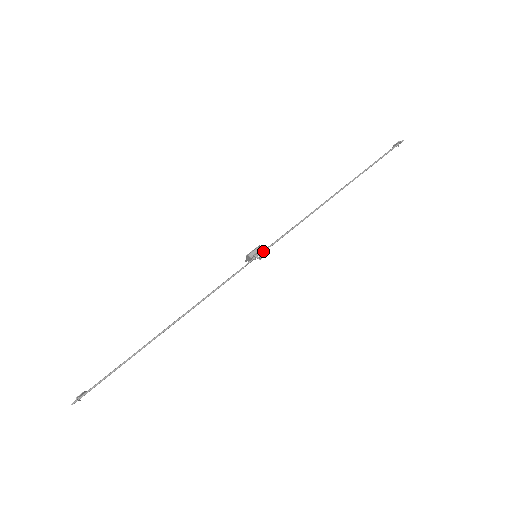
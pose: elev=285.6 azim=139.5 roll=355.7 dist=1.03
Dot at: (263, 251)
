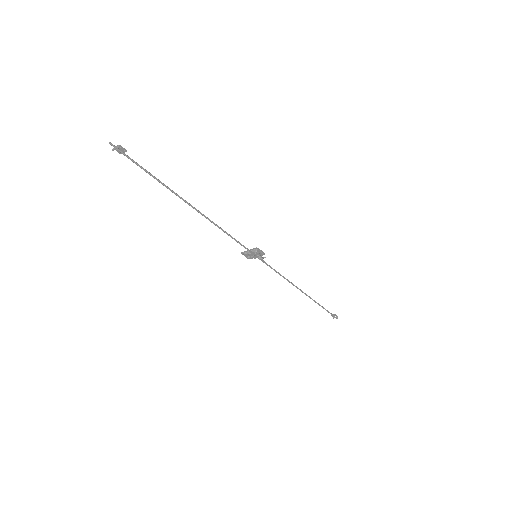
Dot at: (262, 259)
